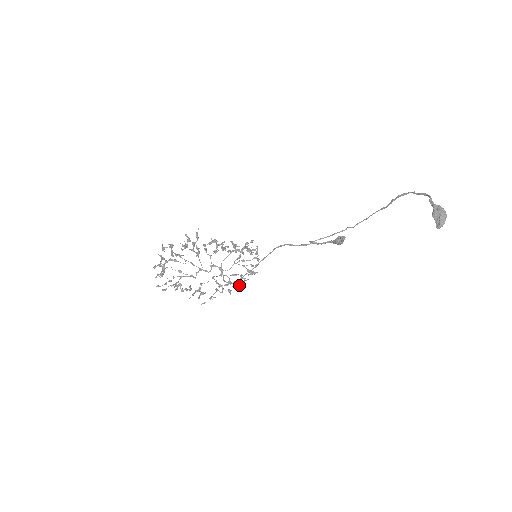
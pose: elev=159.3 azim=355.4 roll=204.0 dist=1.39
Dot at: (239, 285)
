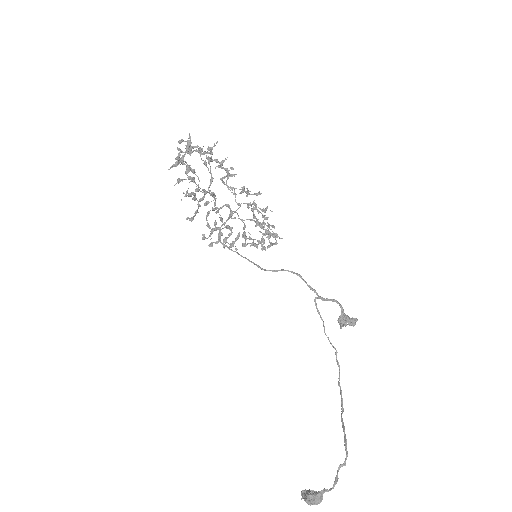
Dot at: (267, 206)
